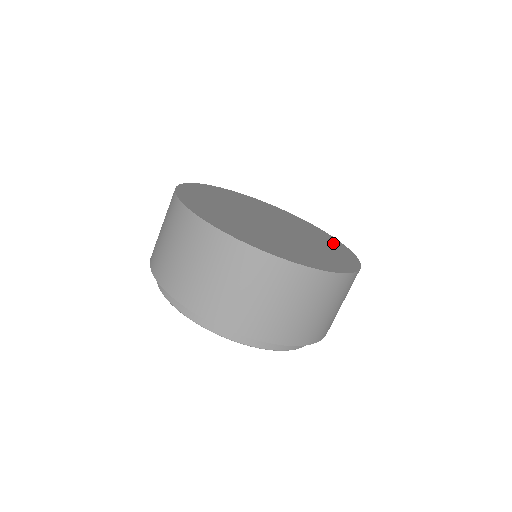
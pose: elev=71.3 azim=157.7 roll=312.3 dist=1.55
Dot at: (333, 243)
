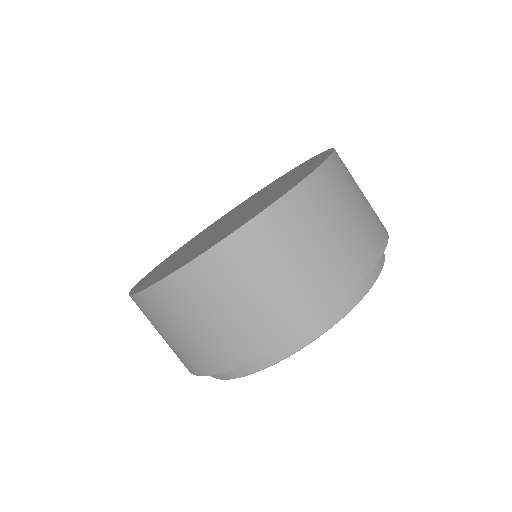
Dot at: occluded
